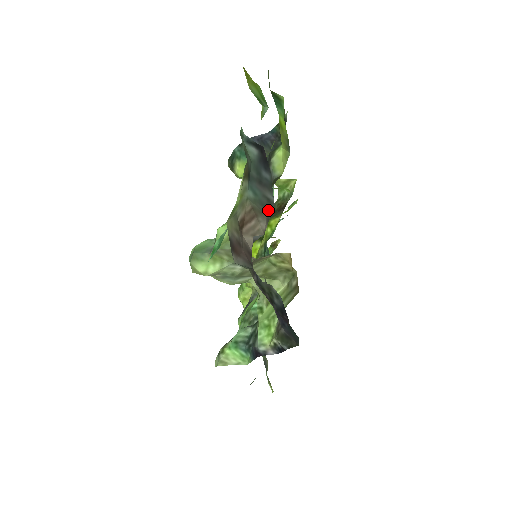
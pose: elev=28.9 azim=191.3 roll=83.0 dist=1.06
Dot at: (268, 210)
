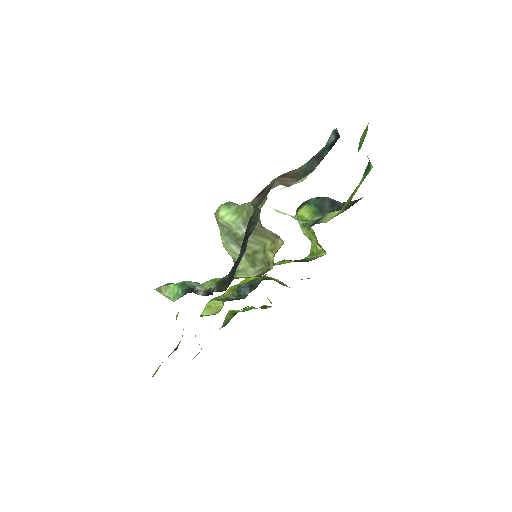
Dot at: (305, 175)
